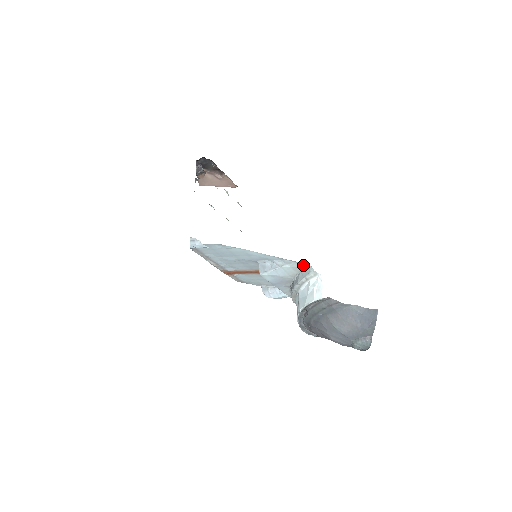
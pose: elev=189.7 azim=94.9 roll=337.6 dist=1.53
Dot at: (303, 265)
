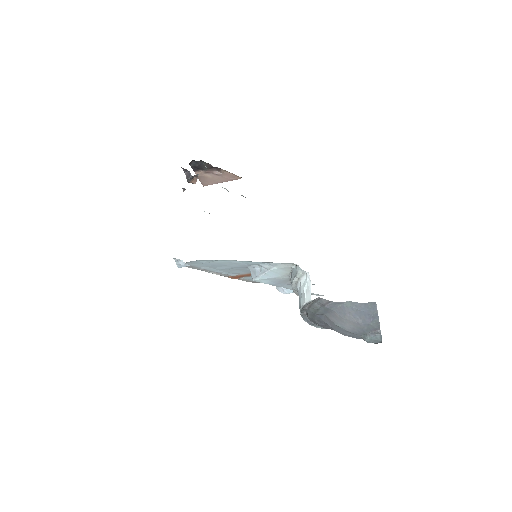
Dot at: (290, 264)
